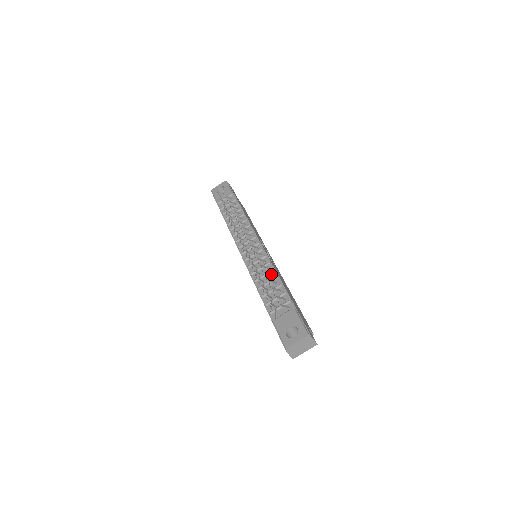
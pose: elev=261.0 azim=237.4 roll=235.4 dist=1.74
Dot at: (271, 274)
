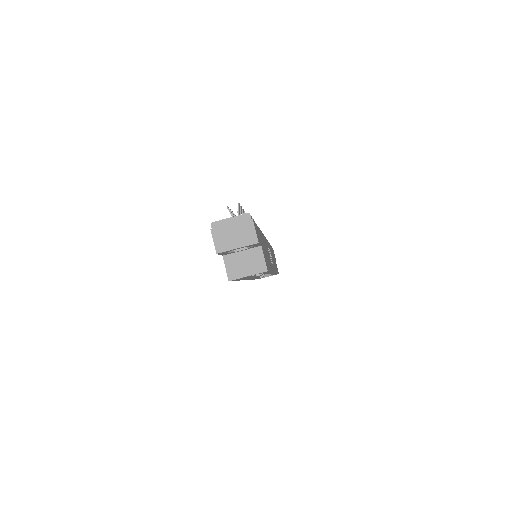
Dot at: occluded
